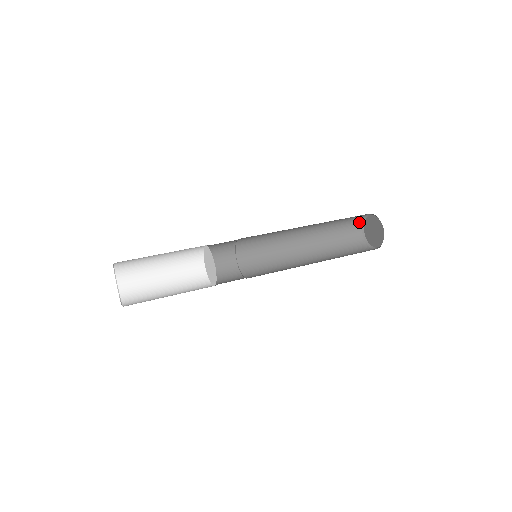
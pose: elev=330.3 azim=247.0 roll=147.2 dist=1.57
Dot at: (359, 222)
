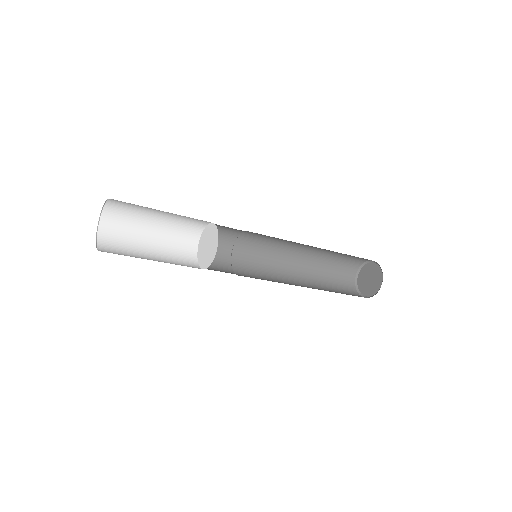
Dot at: (352, 279)
